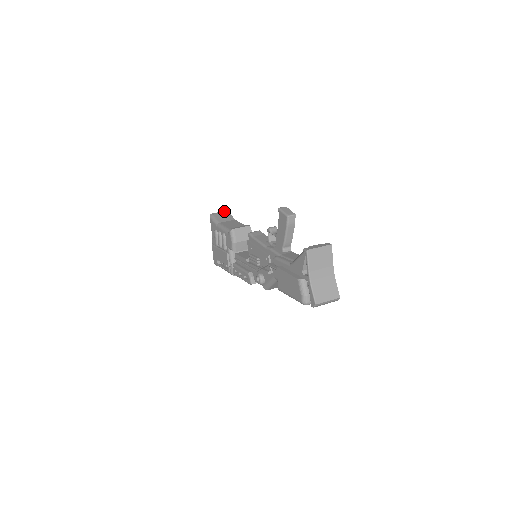
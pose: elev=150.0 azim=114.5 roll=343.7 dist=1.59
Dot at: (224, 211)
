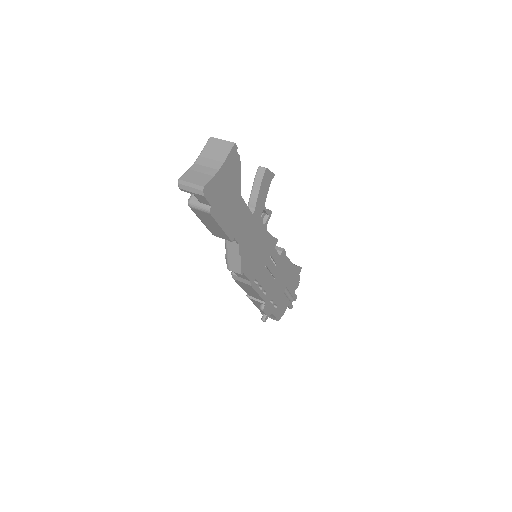
Dot at: occluded
